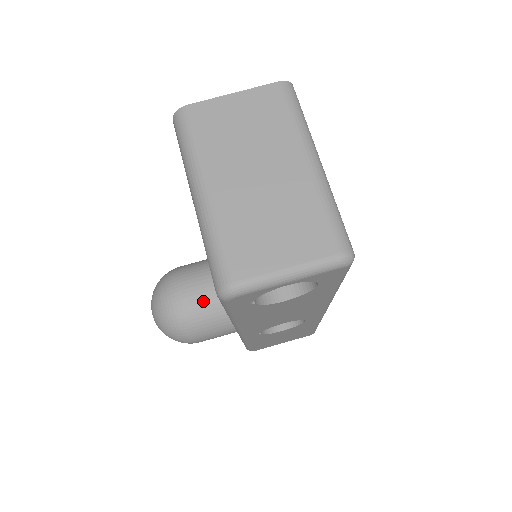
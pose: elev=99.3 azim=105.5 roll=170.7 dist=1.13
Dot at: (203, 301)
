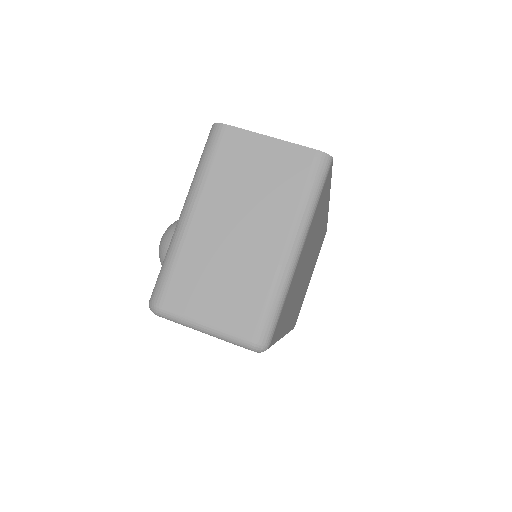
Dot at: occluded
